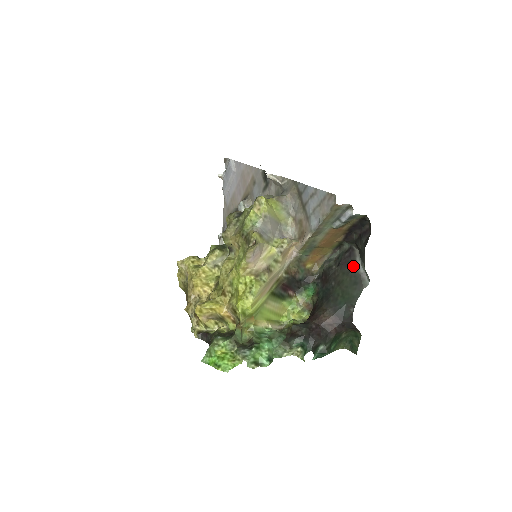
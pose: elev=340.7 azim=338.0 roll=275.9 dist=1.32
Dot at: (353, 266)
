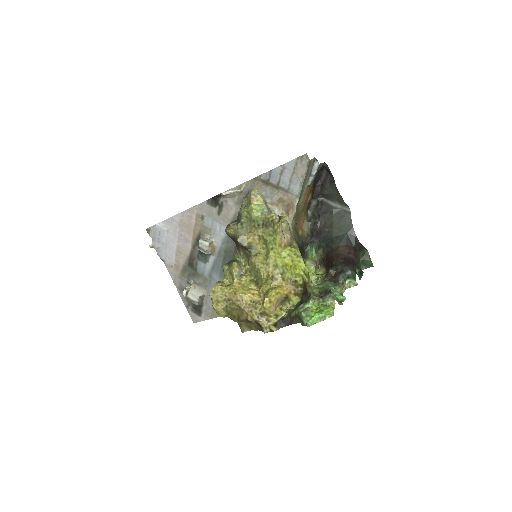
Dot at: (331, 208)
